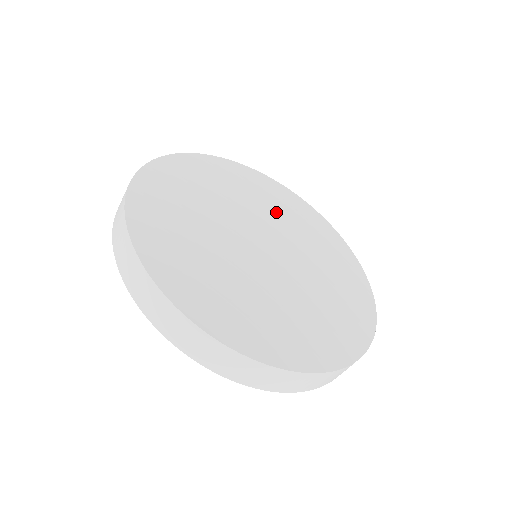
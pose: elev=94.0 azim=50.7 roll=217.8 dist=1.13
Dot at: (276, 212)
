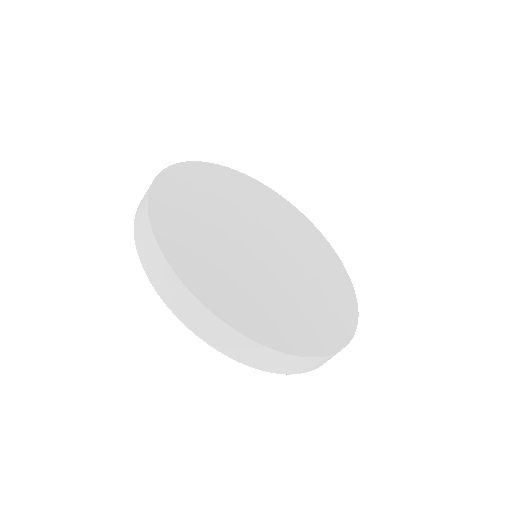
Dot at: (286, 228)
